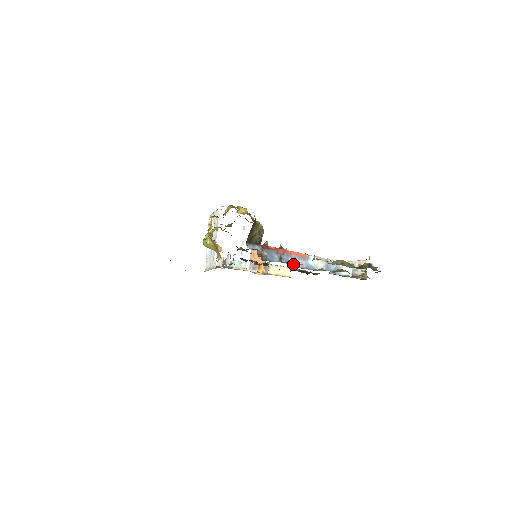
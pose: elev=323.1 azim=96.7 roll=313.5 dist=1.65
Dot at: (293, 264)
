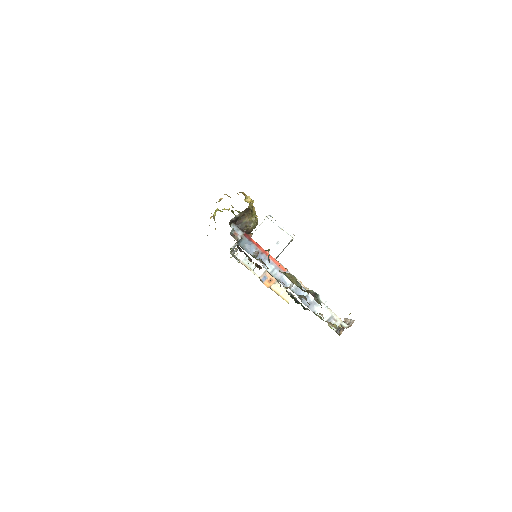
Dot at: occluded
